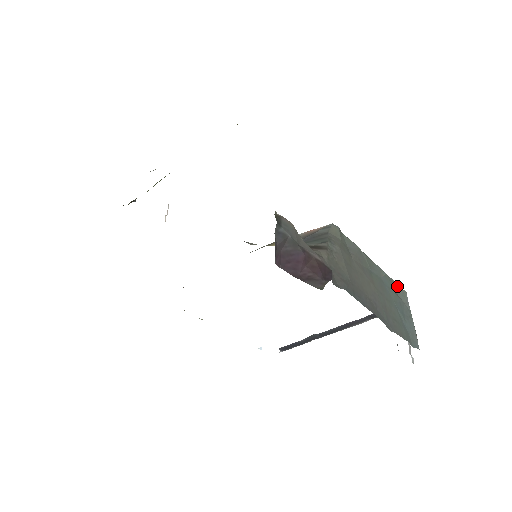
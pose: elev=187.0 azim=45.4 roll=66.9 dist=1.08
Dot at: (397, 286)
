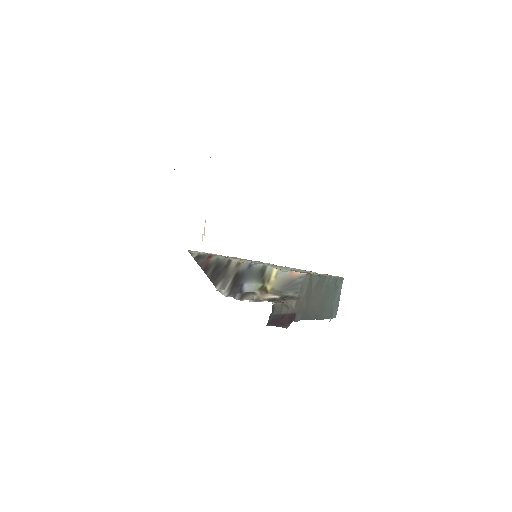
Dot at: (338, 279)
